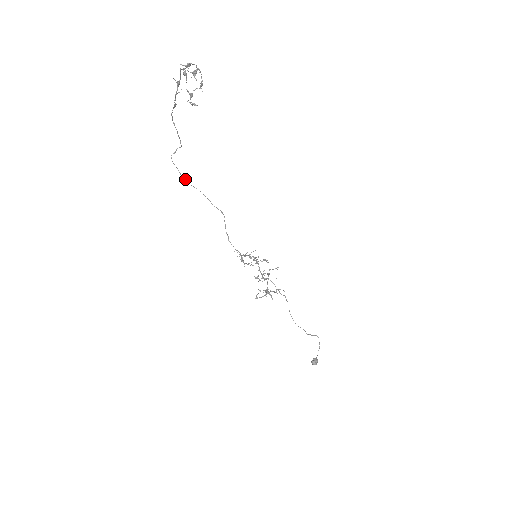
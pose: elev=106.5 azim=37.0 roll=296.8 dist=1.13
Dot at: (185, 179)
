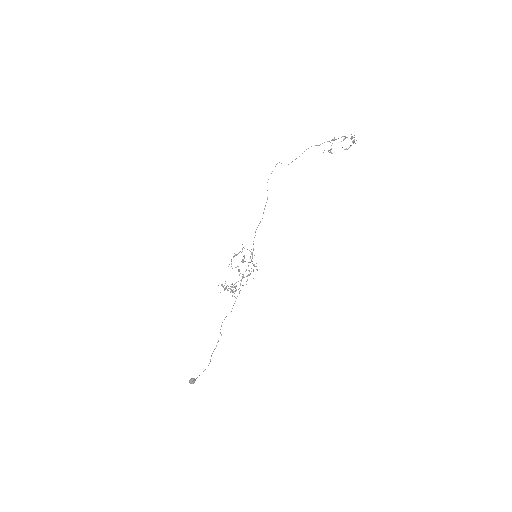
Dot at: occluded
